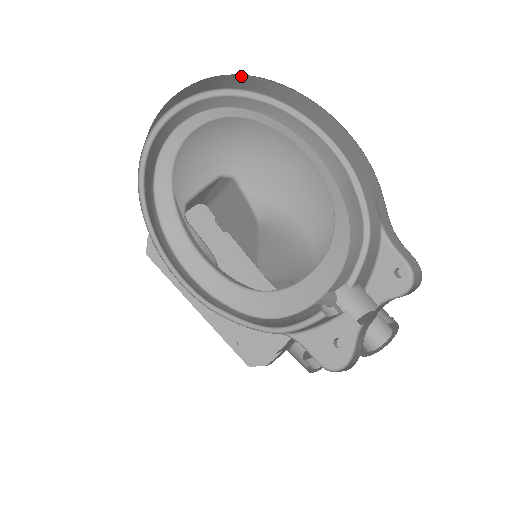
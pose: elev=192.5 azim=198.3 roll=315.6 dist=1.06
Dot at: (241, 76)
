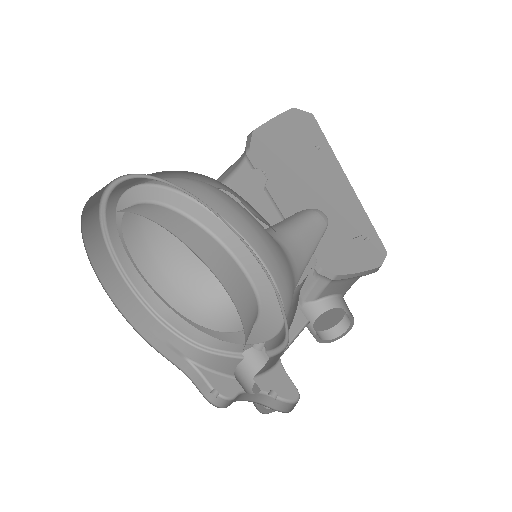
Dot at: occluded
